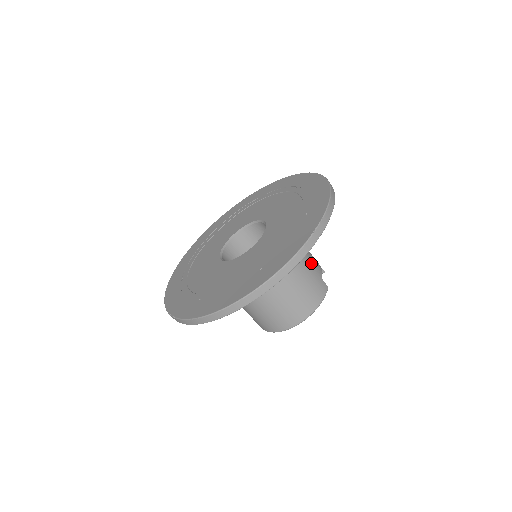
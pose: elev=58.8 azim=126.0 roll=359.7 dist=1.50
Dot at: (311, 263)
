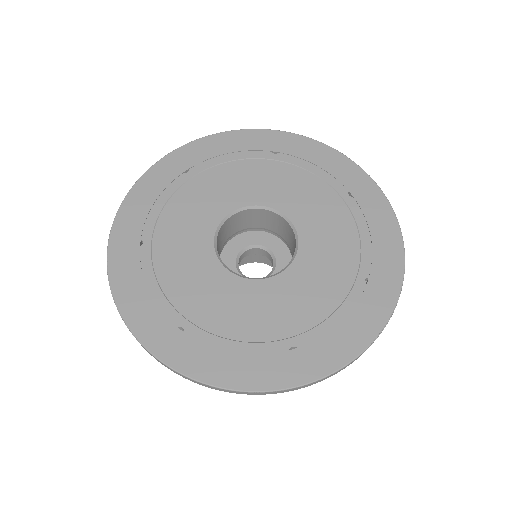
Dot at: occluded
